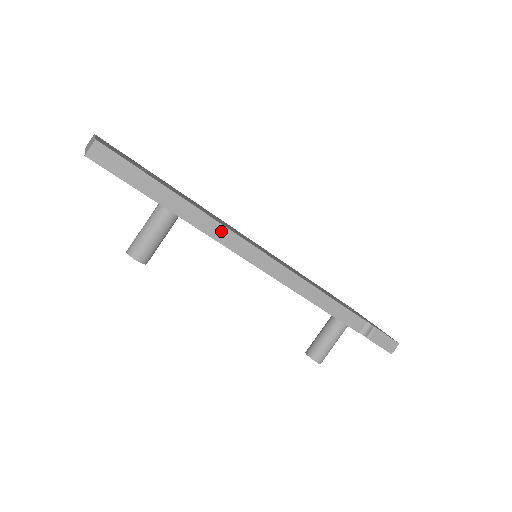
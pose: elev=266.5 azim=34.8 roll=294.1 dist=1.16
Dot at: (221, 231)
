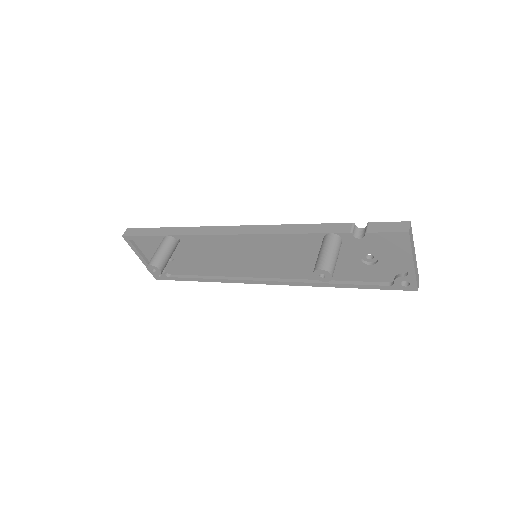
Dot at: (200, 230)
